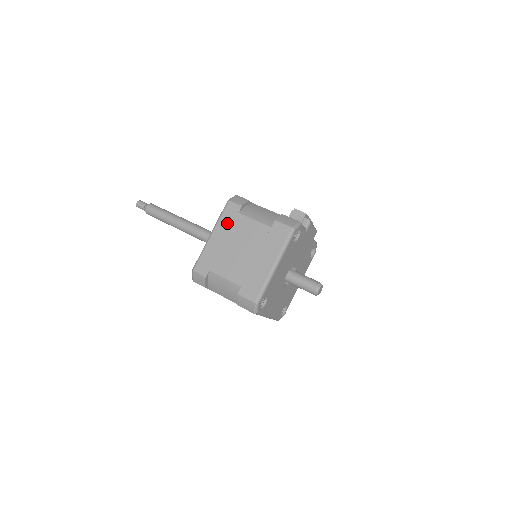
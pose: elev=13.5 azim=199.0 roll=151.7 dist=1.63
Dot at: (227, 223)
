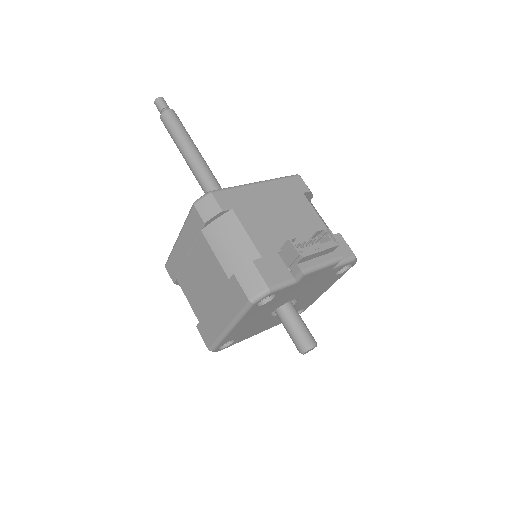
Dot at: (191, 235)
